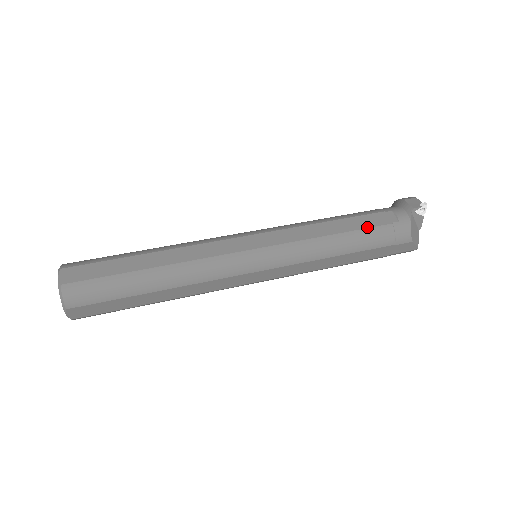
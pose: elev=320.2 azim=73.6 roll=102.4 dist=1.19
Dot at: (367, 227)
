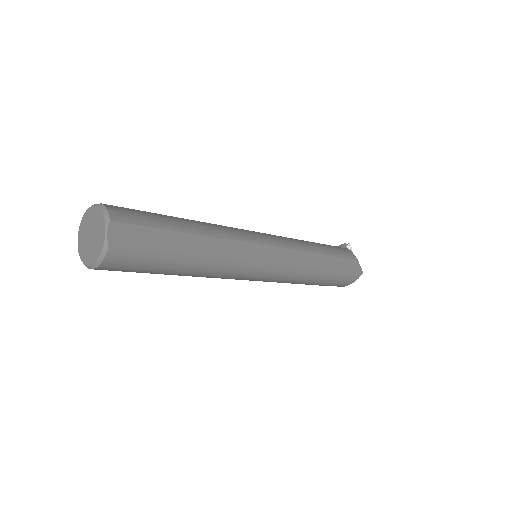
Dot at: (325, 244)
